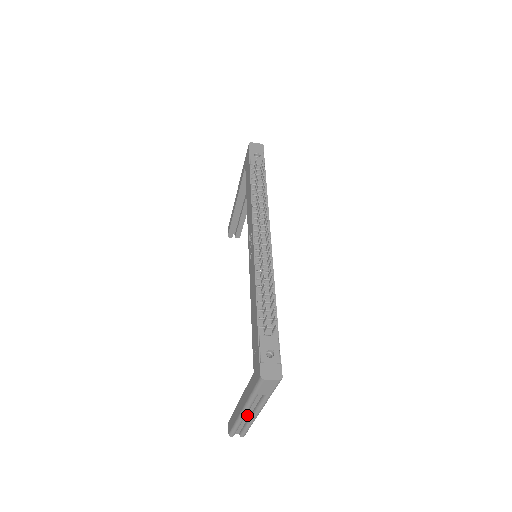
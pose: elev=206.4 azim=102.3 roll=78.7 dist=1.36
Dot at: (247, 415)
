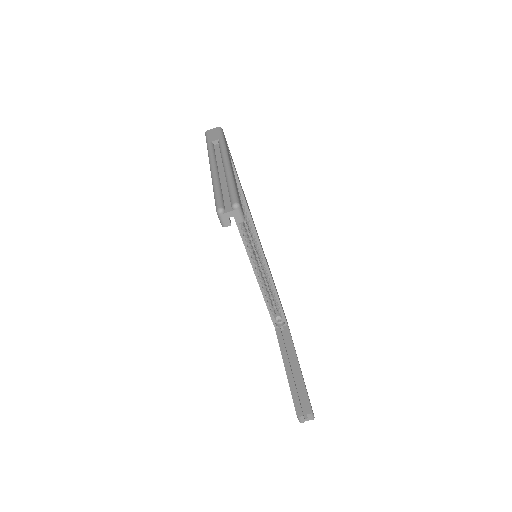
Dot at: (222, 175)
